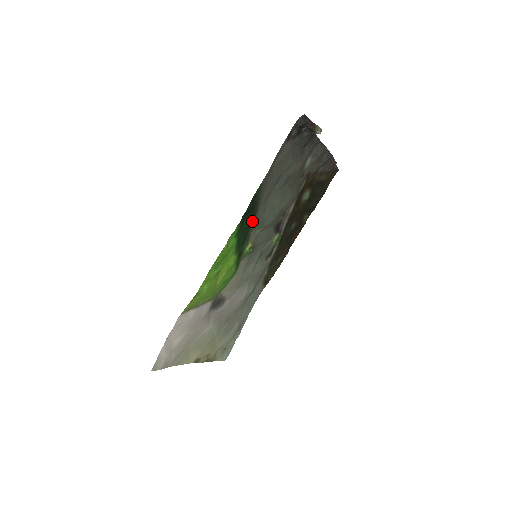
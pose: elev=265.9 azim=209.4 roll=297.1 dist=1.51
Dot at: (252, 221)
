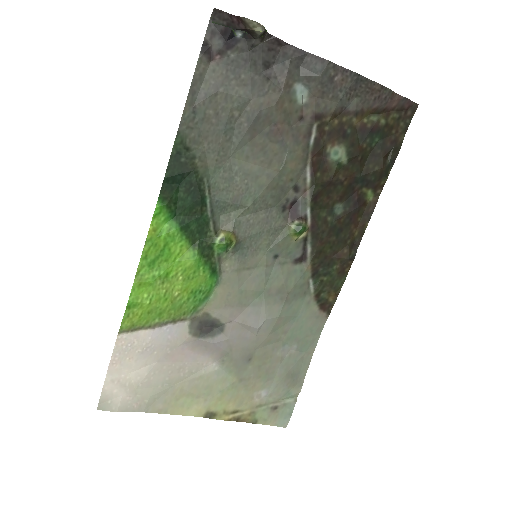
Dot at: (201, 195)
